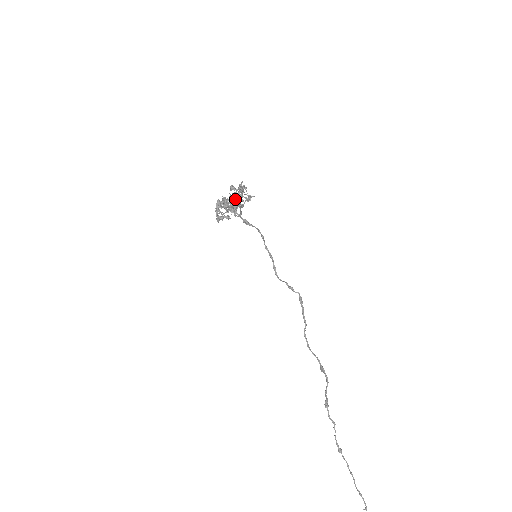
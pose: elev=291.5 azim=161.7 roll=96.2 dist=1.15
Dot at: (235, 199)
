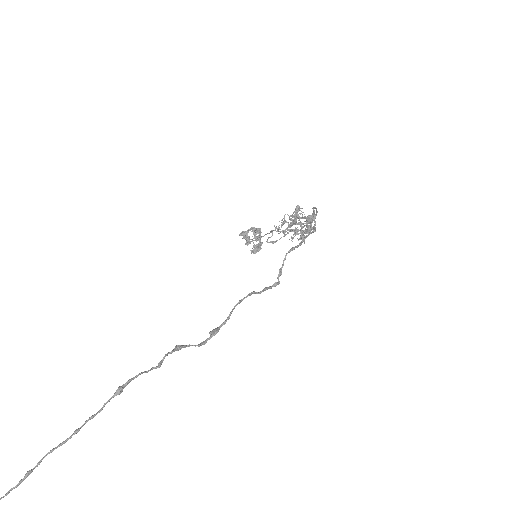
Dot at: occluded
